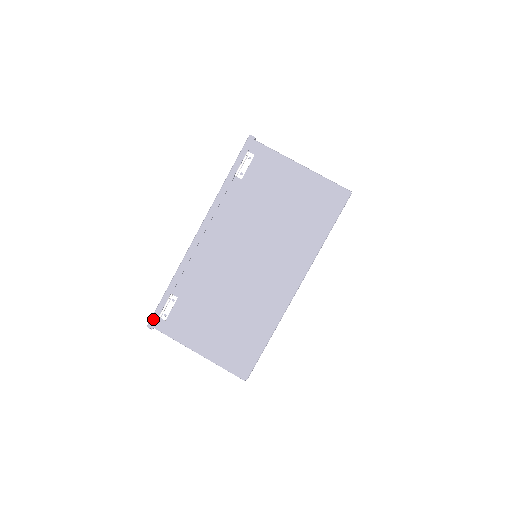
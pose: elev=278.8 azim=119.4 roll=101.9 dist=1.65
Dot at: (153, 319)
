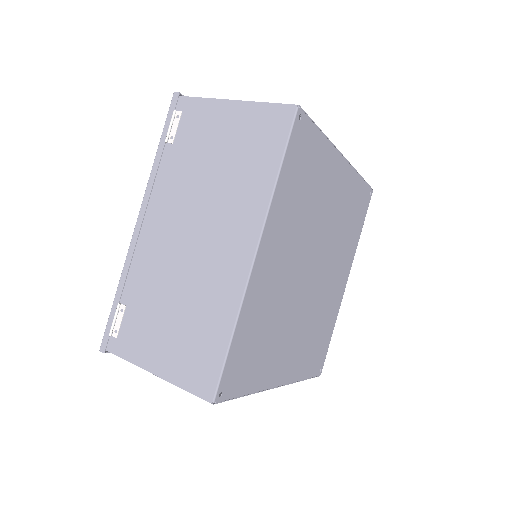
Dot at: (104, 339)
